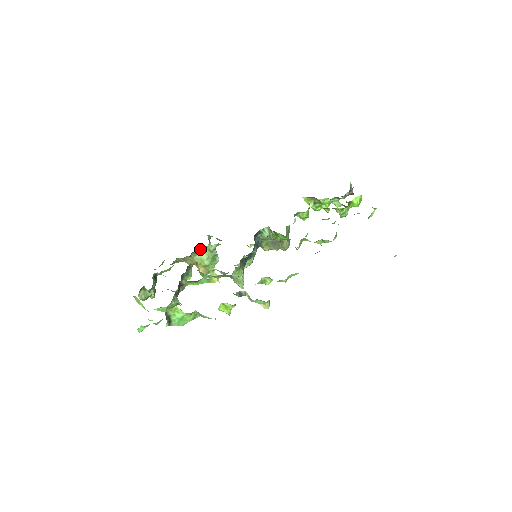
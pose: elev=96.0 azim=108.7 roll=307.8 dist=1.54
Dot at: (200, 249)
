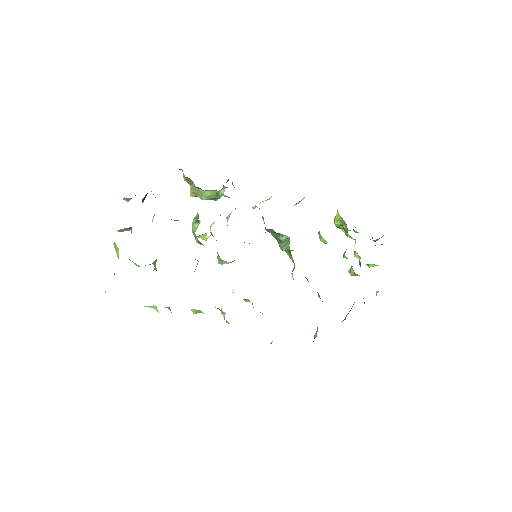
Dot at: occluded
